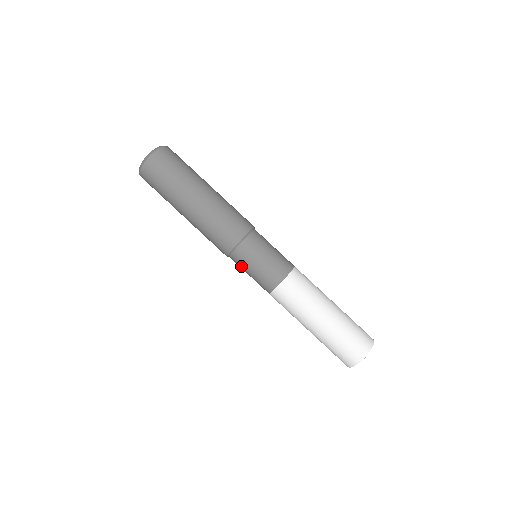
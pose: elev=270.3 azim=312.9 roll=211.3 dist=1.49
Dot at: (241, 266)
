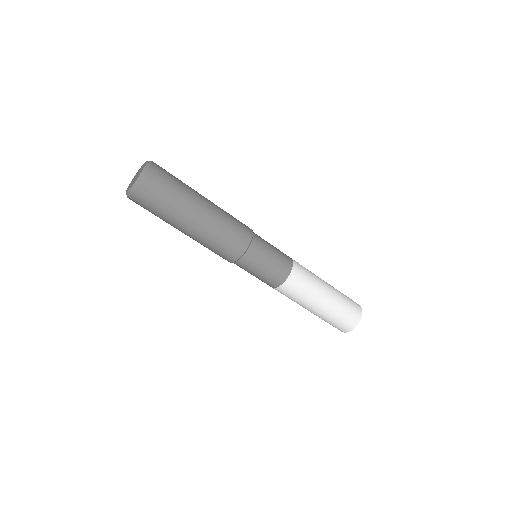
Dot at: (247, 269)
